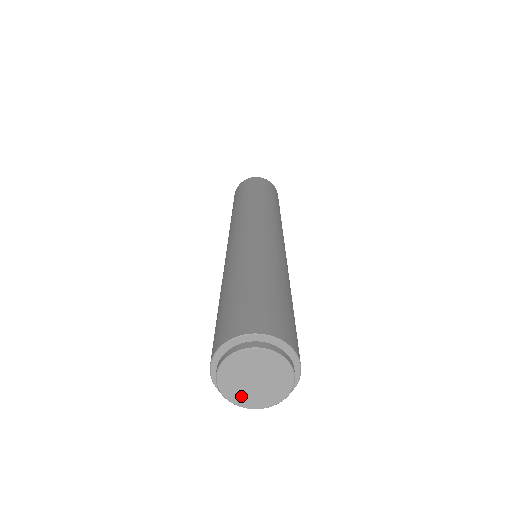
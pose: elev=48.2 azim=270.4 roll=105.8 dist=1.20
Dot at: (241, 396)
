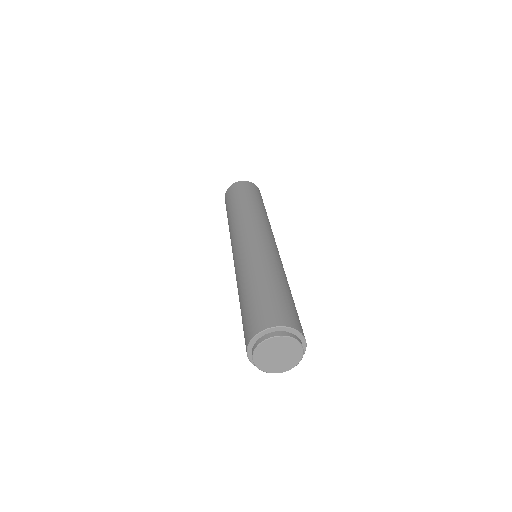
Dot at: (273, 367)
